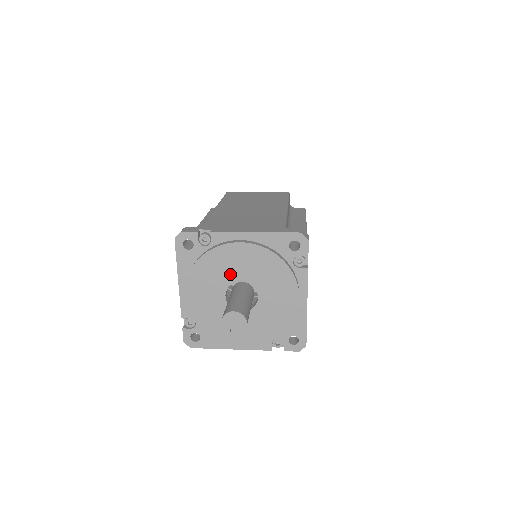
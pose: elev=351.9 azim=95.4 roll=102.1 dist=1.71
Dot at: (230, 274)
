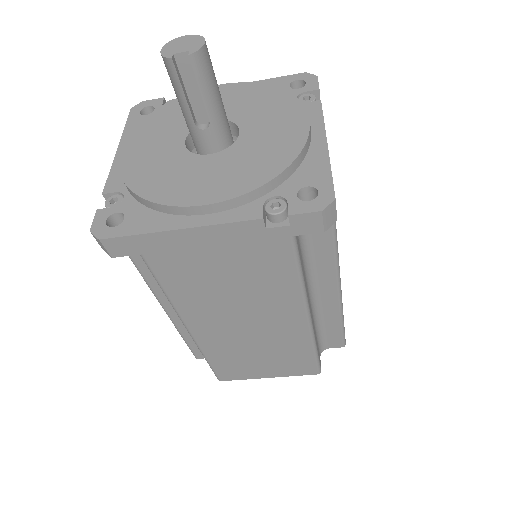
Dot at: occluded
